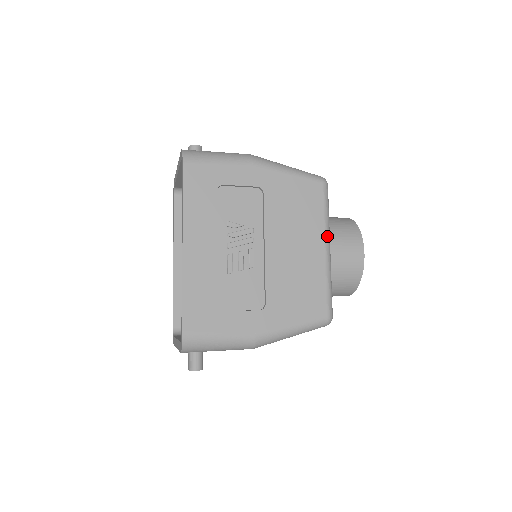
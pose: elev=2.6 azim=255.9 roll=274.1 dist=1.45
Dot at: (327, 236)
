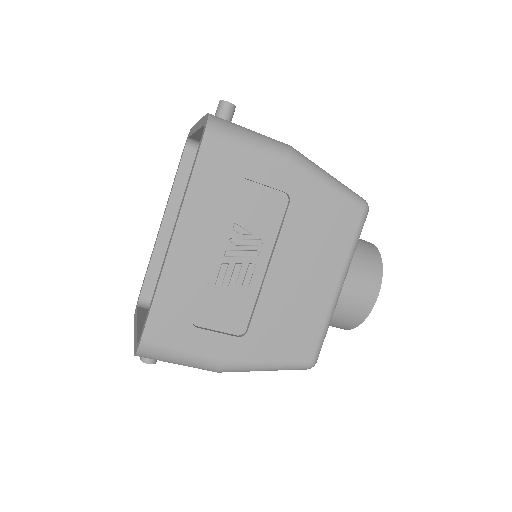
Dot at: (344, 273)
